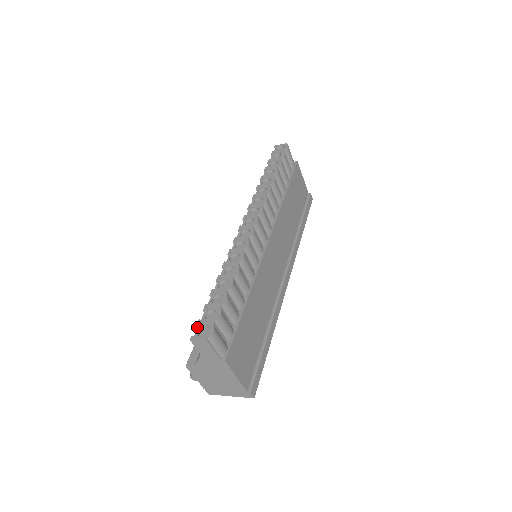
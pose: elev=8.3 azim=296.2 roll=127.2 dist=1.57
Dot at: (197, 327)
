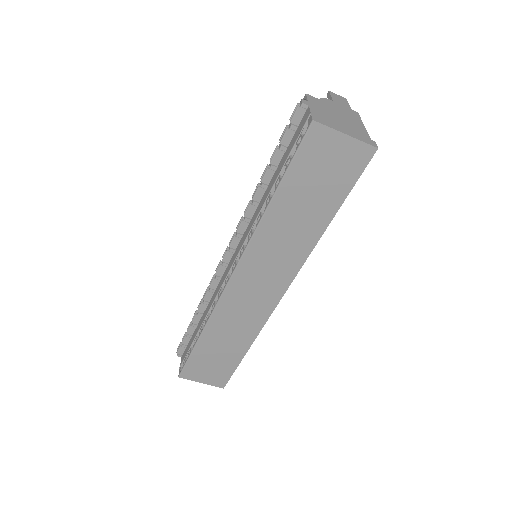
Dot at: occluded
